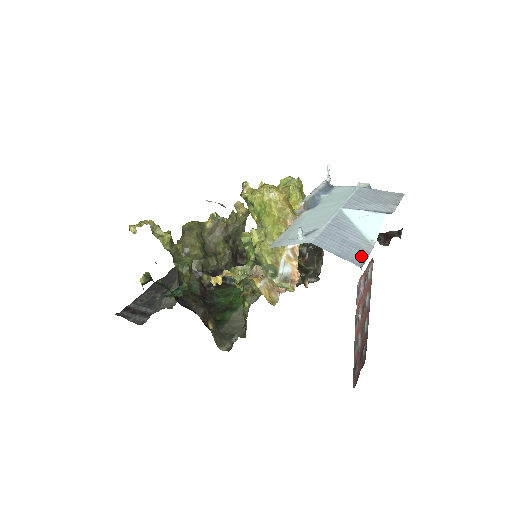
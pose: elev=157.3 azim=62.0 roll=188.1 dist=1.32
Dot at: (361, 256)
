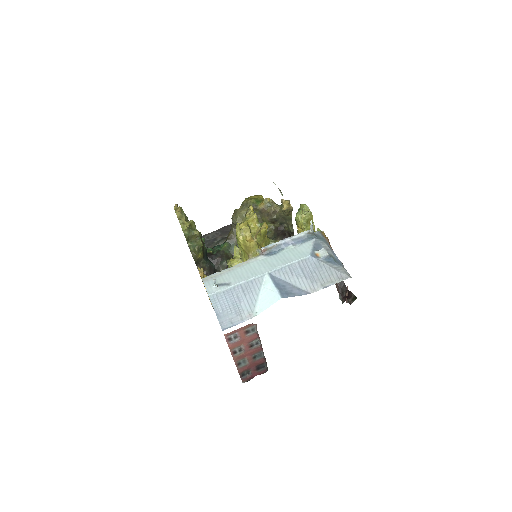
Dot at: (233, 321)
